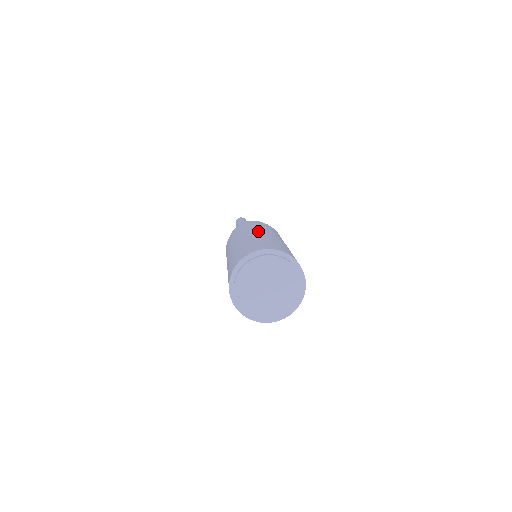
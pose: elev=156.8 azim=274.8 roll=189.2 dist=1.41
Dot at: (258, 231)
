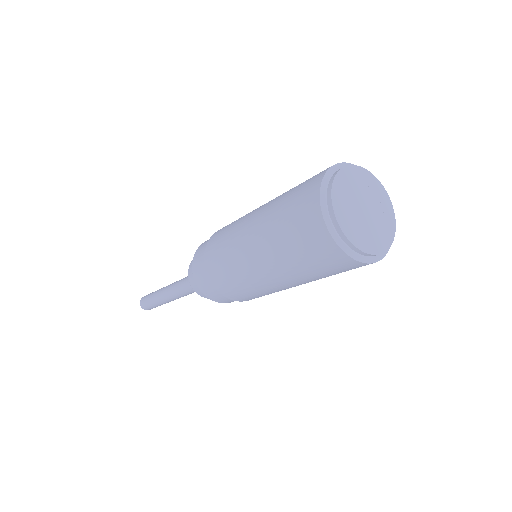
Dot at: occluded
